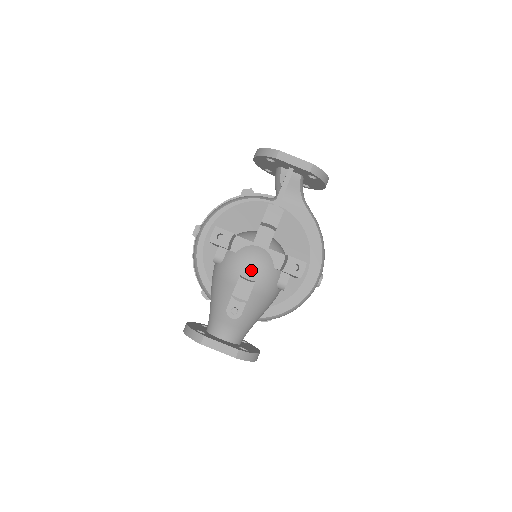
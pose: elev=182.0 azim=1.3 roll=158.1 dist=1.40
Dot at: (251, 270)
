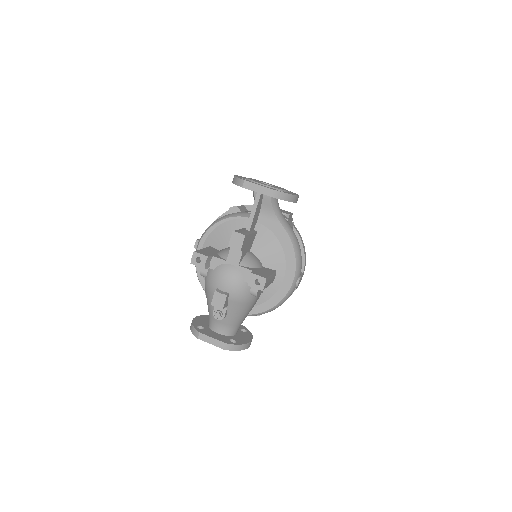
Dot at: (225, 284)
